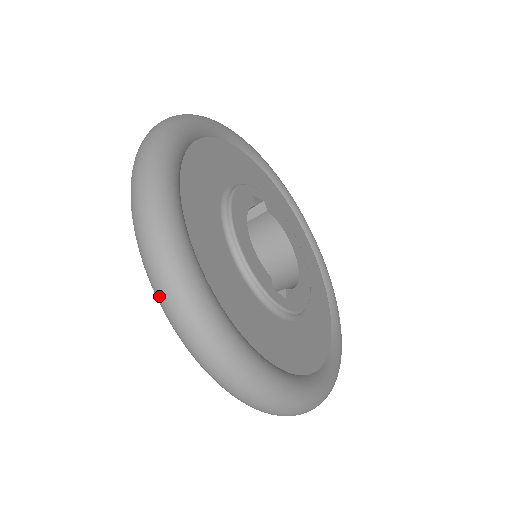
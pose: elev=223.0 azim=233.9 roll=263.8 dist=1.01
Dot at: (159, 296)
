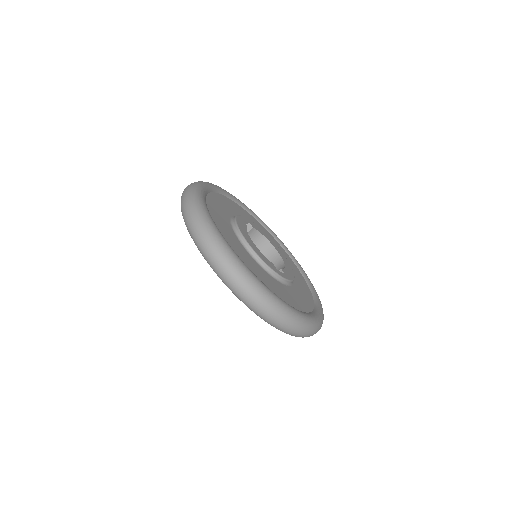
Dot at: (231, 285)
